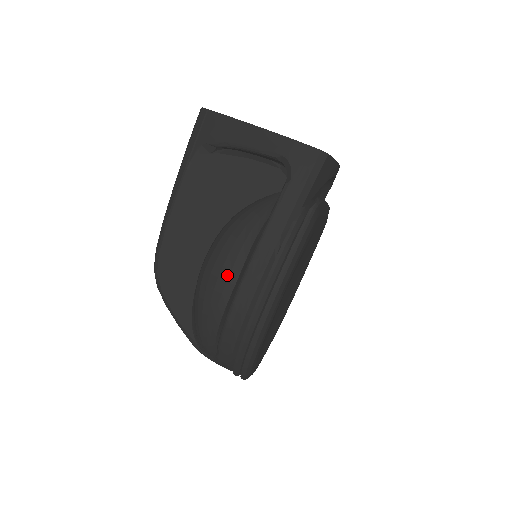
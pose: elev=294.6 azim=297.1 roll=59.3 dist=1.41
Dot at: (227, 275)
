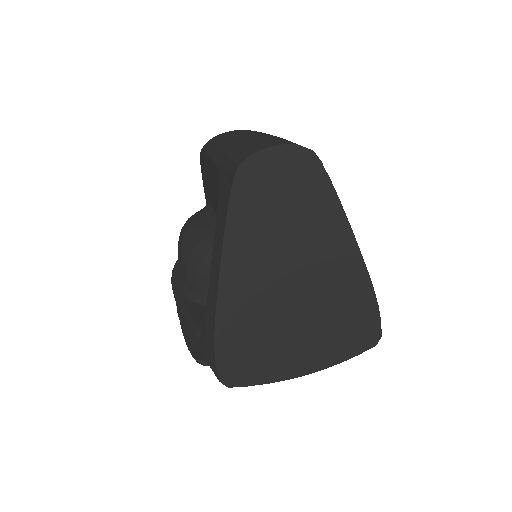
Dot at: occluded
